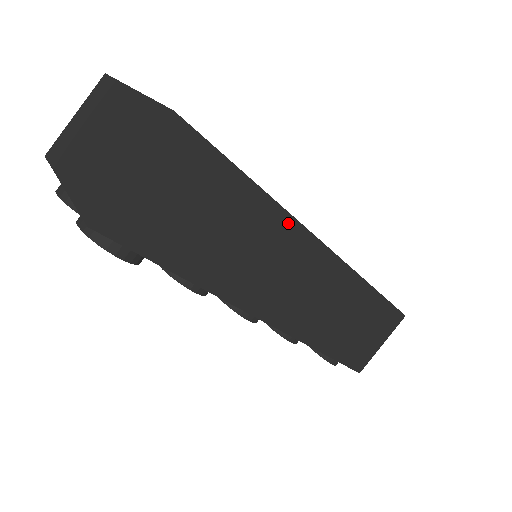
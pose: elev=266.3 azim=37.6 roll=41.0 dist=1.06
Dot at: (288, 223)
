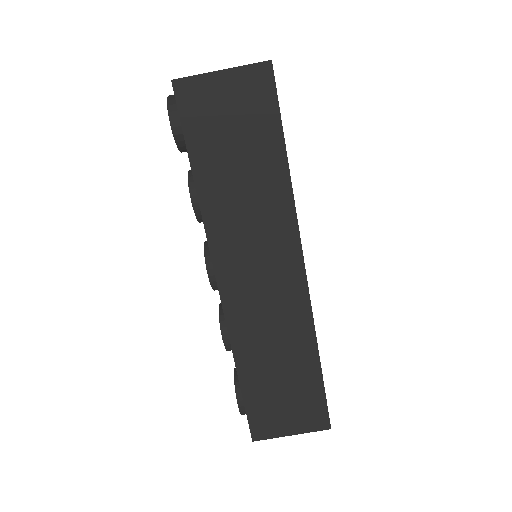
Dot at: (289, 212)
